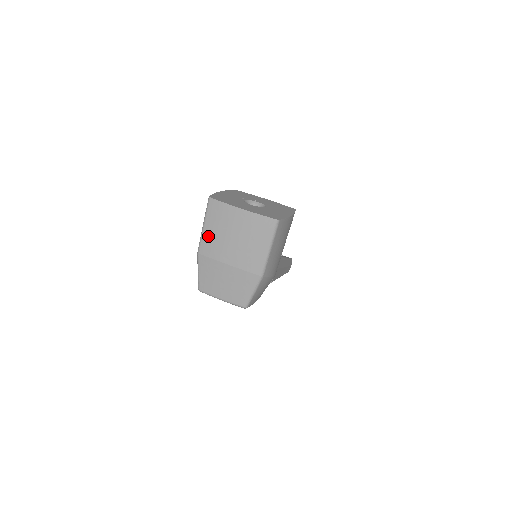
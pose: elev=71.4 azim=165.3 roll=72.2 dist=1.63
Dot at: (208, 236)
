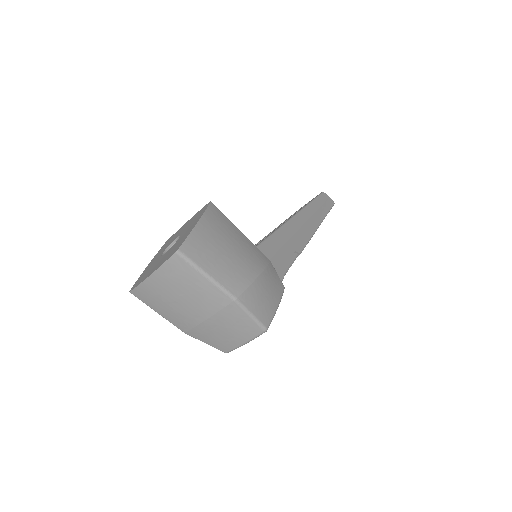
Dot at: (169, 317)
